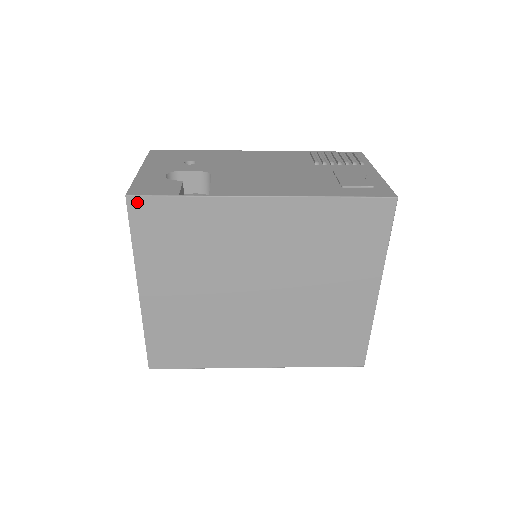
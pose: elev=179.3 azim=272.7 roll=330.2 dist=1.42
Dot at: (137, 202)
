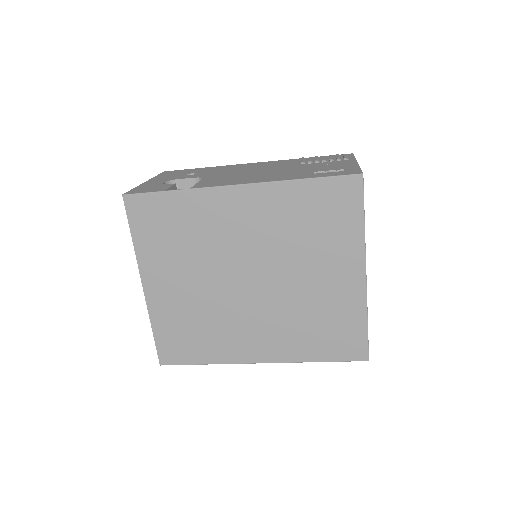
Dot at: (132, 200)
